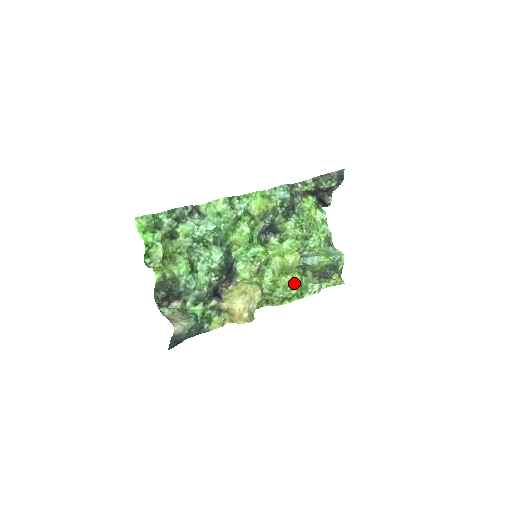
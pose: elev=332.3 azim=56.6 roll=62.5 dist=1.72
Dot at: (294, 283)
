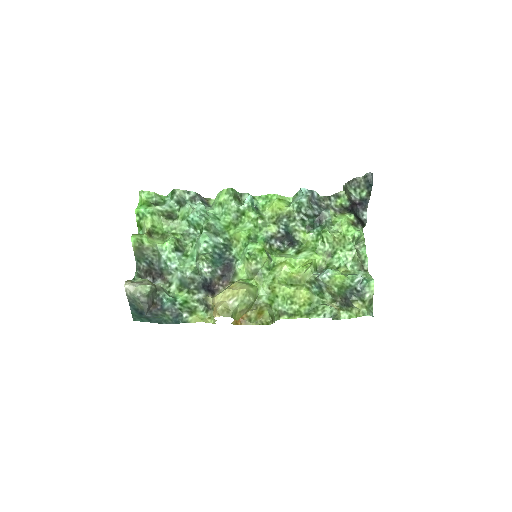
Dot at: (297, 296)
